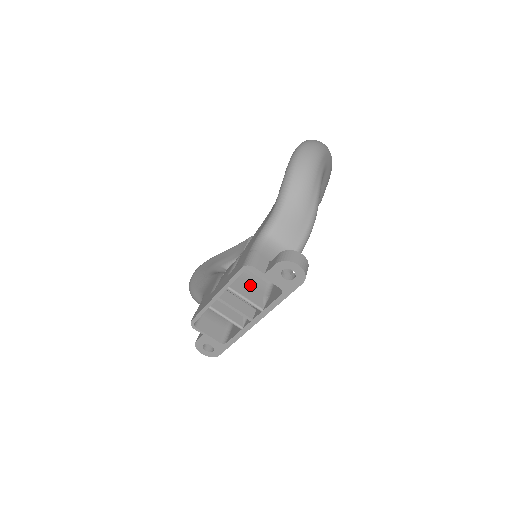
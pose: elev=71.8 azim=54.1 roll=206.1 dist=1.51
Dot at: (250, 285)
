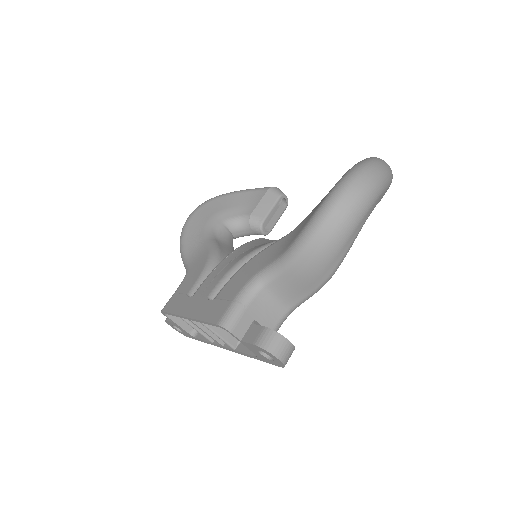
Dot at: occluded
